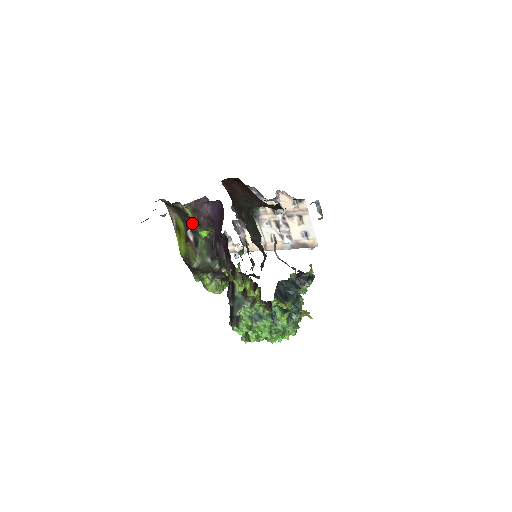
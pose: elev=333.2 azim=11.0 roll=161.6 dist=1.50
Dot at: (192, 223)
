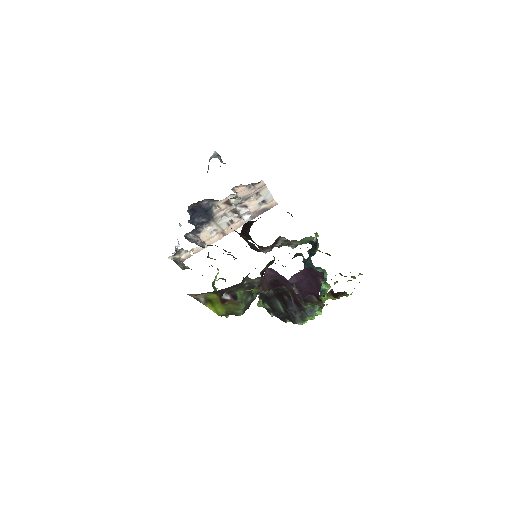
Dot at: (228, 288)
